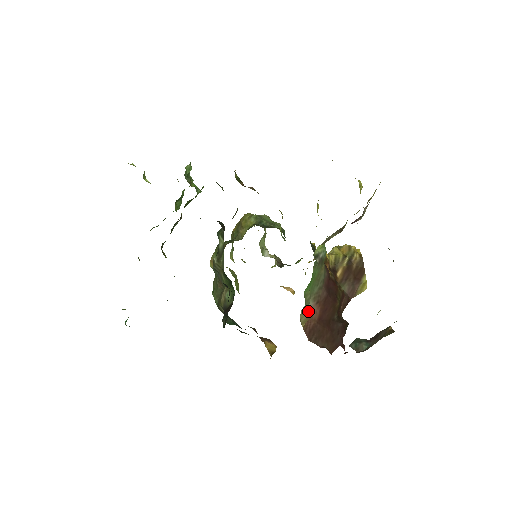
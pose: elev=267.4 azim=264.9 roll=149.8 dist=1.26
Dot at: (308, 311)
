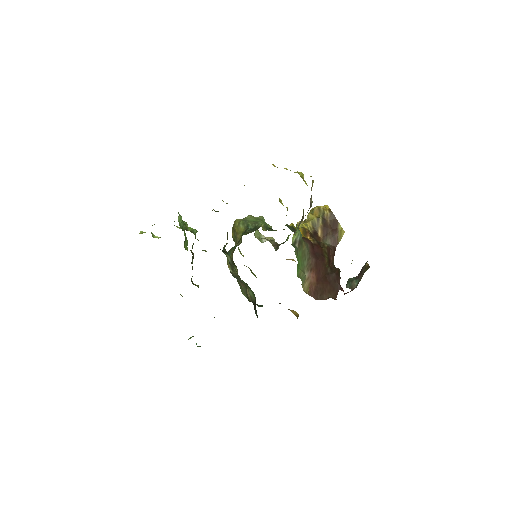
Dot at: (307, 281)
